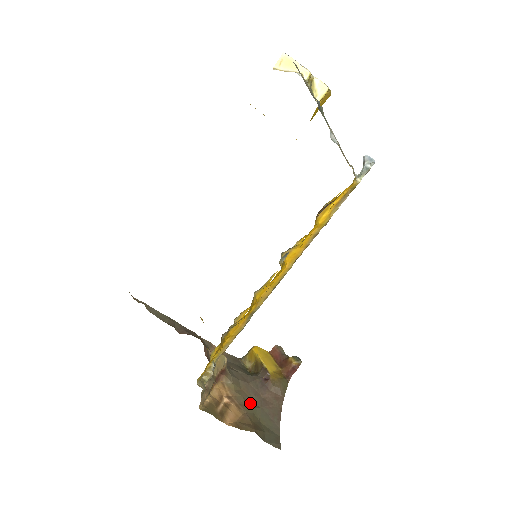
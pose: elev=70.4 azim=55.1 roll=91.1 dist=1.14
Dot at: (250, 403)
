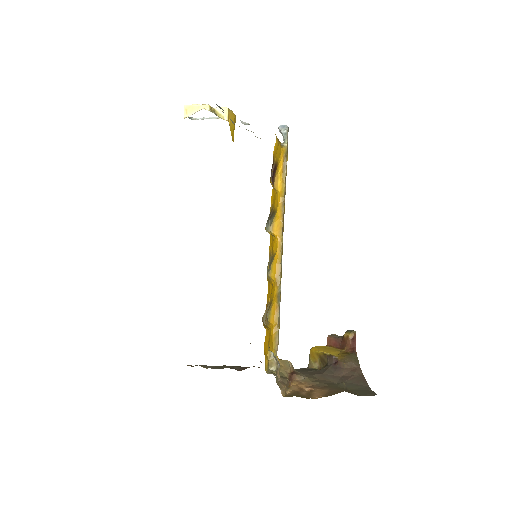
Dot at: (331, 384)
